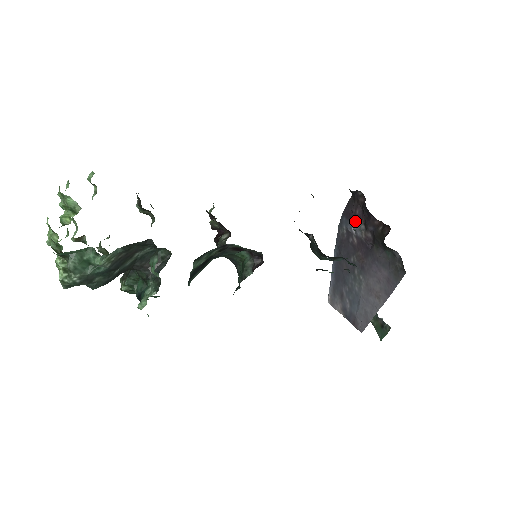
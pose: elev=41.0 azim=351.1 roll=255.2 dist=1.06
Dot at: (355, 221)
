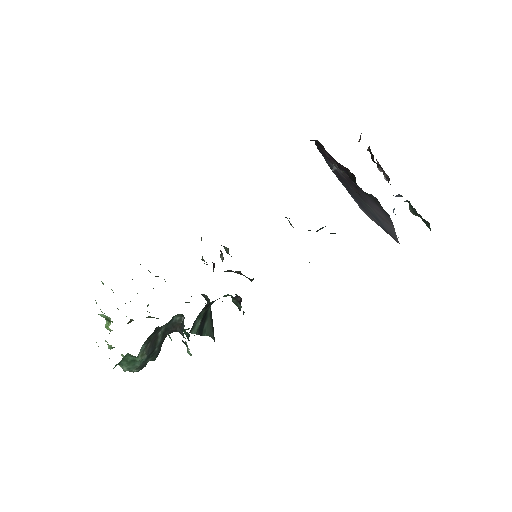
Dot at: (331, 163)
